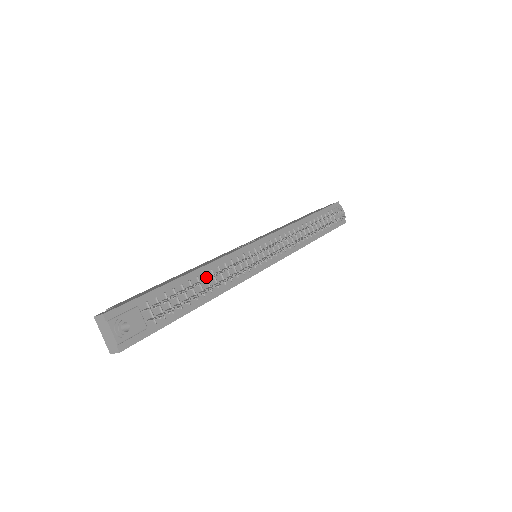
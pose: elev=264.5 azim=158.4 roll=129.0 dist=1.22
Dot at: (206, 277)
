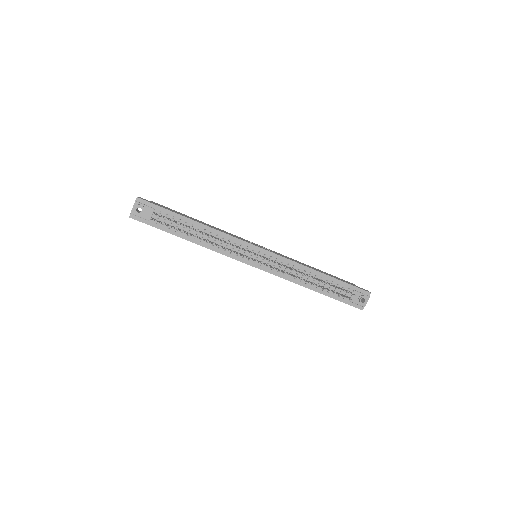
Dot at: (204, 232)
